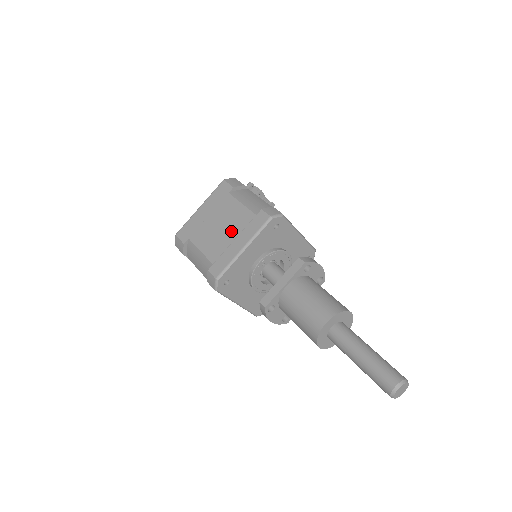
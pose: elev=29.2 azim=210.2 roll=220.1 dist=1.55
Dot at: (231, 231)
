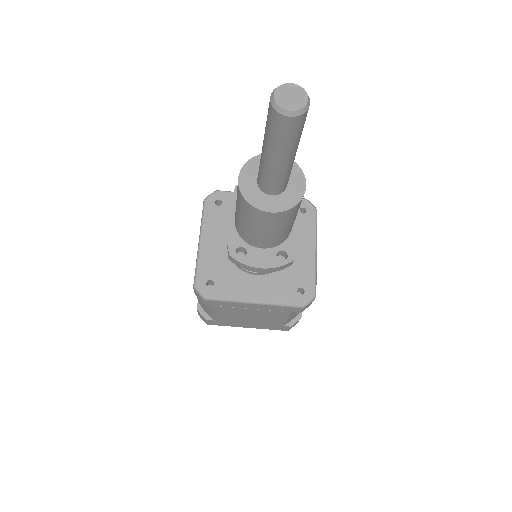
Dot at: occluded
